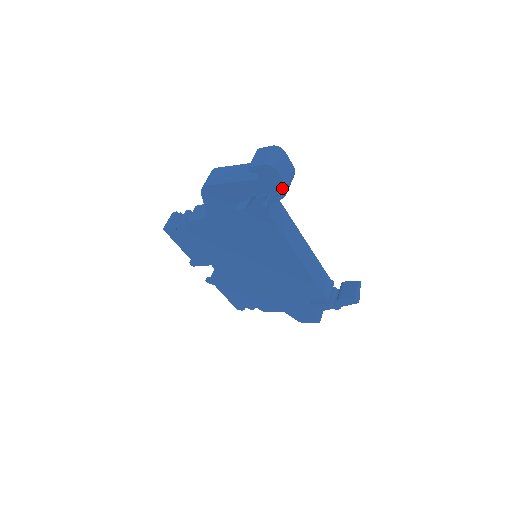
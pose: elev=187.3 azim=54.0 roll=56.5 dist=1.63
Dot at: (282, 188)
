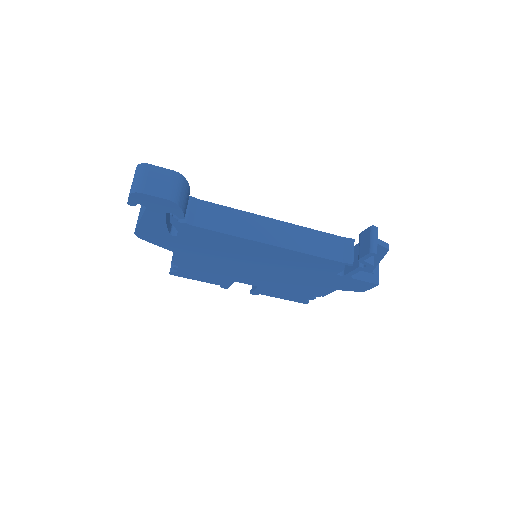
Dot at: (168, 203)
